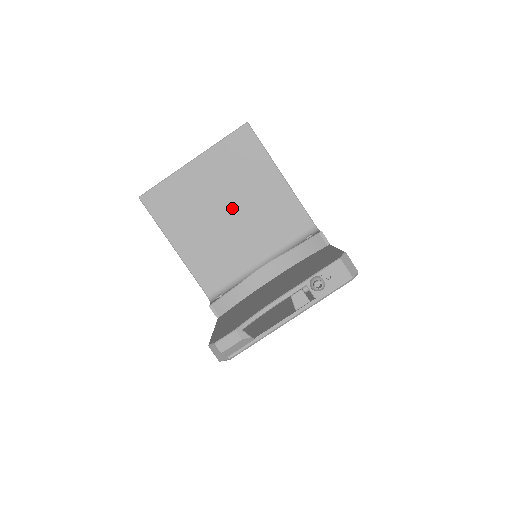
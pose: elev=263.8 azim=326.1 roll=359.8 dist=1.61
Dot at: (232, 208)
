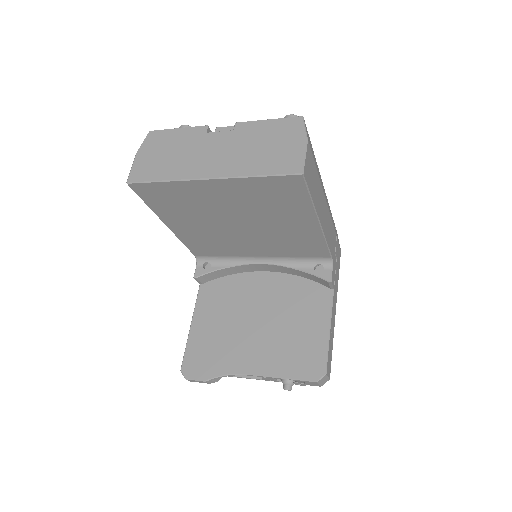
Dot at: (245, 224)
